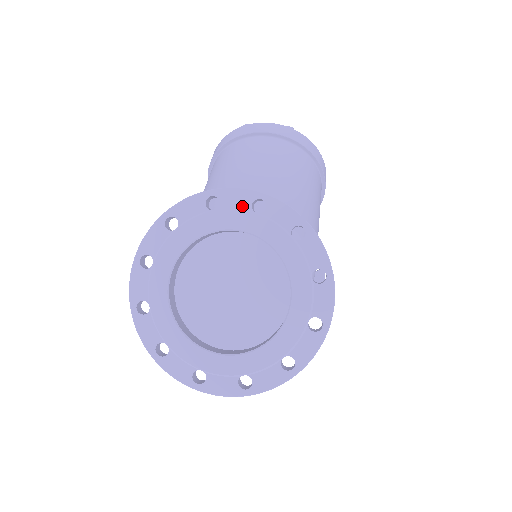
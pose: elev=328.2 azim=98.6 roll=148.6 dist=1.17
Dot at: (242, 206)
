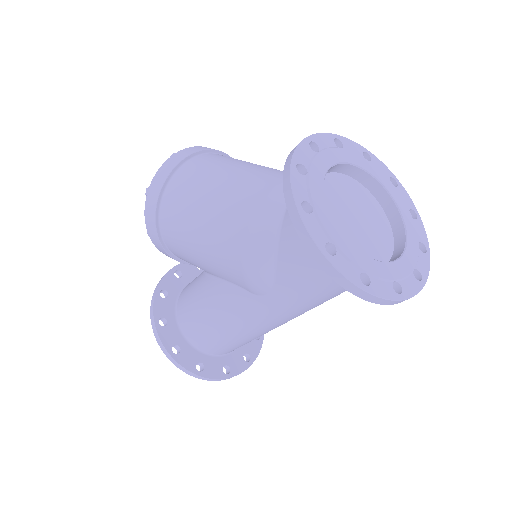
Dot at: (331, 145)
